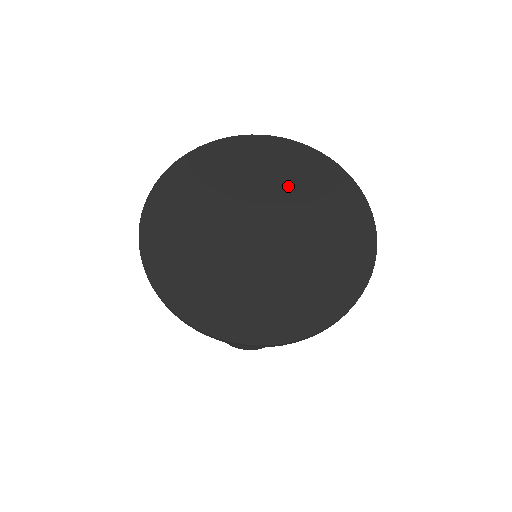
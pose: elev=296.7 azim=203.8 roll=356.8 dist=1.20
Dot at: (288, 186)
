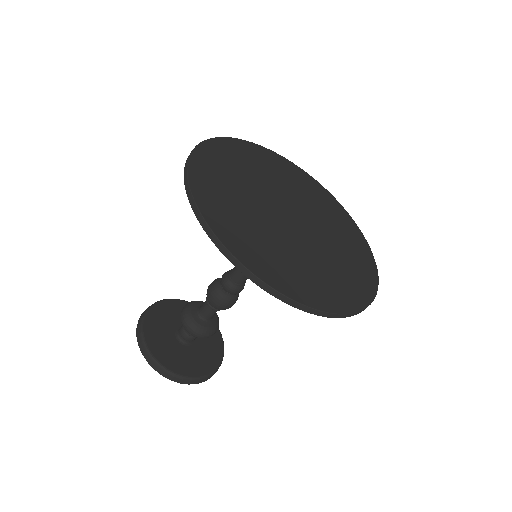
Dot at: (272, 177)
